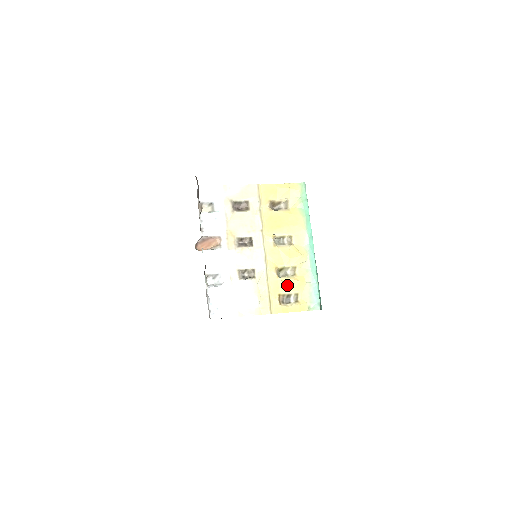
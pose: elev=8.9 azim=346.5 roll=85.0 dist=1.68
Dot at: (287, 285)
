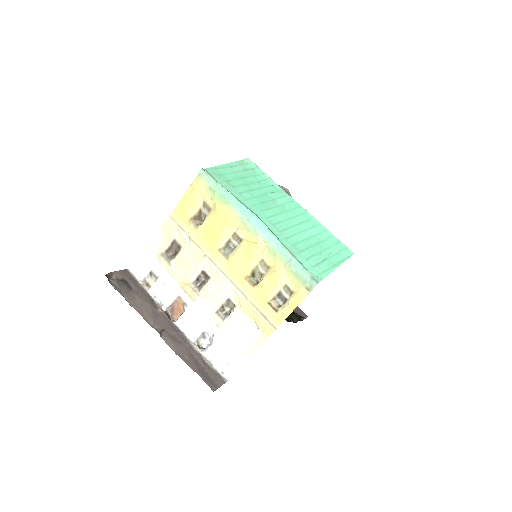
Dot at: (268, 286)
